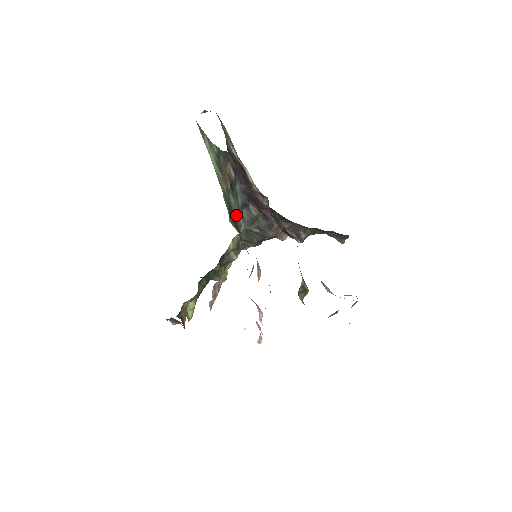
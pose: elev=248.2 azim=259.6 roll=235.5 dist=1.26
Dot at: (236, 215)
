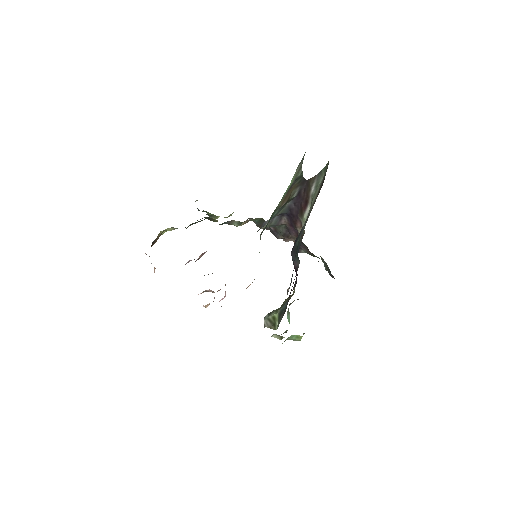
Dot at: occluded
